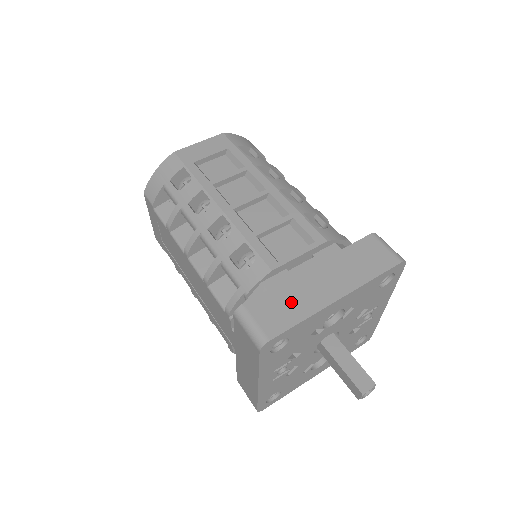
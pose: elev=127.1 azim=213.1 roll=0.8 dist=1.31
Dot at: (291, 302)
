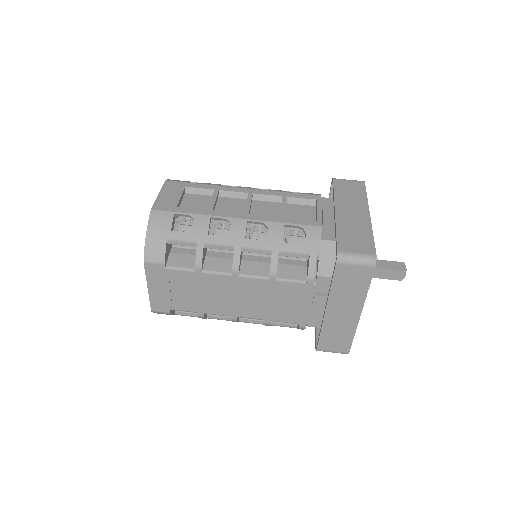
Dot at: (355, 232)
